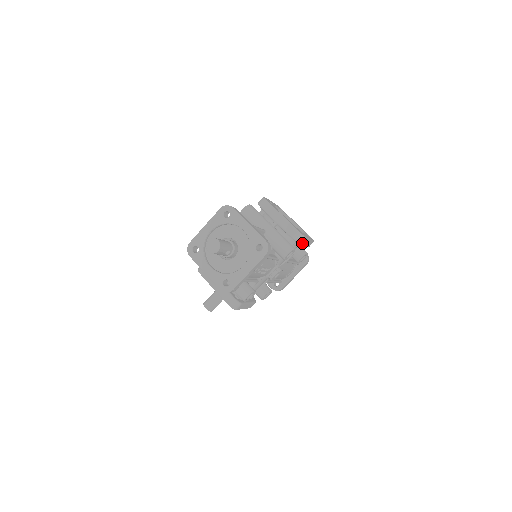
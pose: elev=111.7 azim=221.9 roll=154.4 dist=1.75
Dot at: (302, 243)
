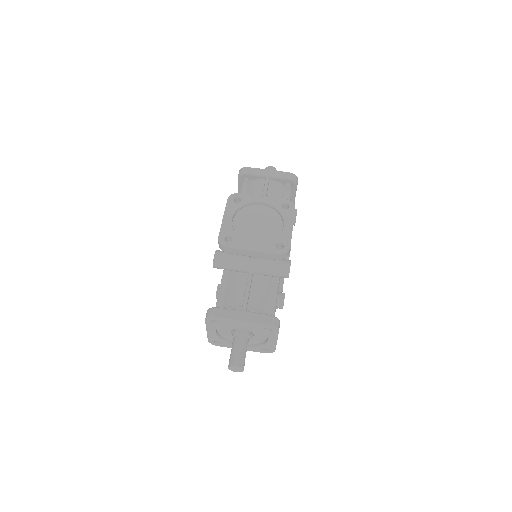
Dot at: occluded
